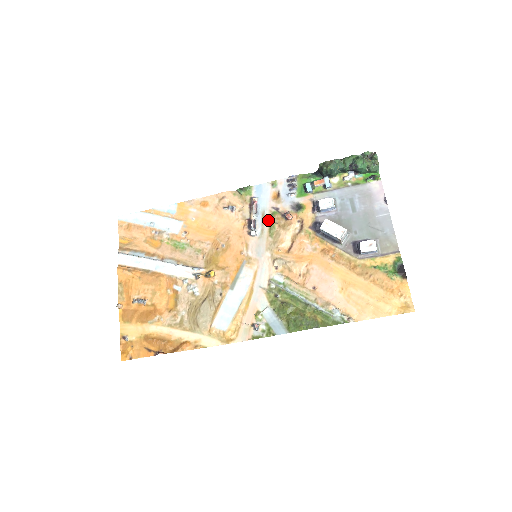
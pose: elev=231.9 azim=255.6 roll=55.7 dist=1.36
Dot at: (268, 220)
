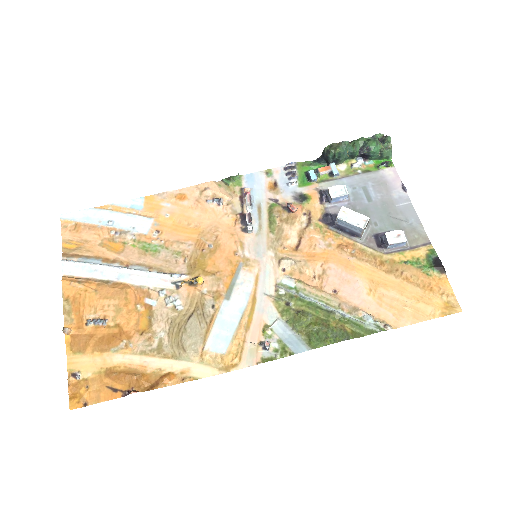
Dot at: (266, 213)
